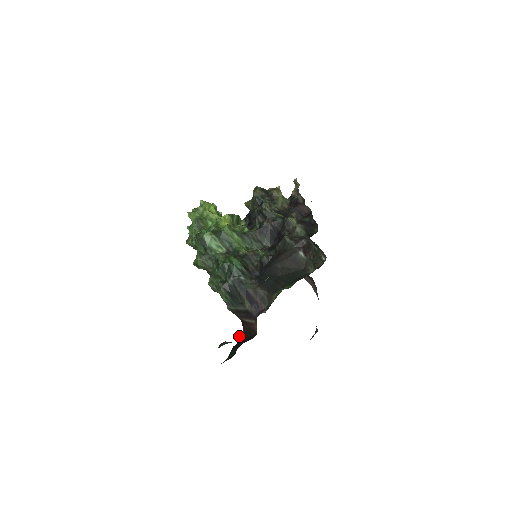
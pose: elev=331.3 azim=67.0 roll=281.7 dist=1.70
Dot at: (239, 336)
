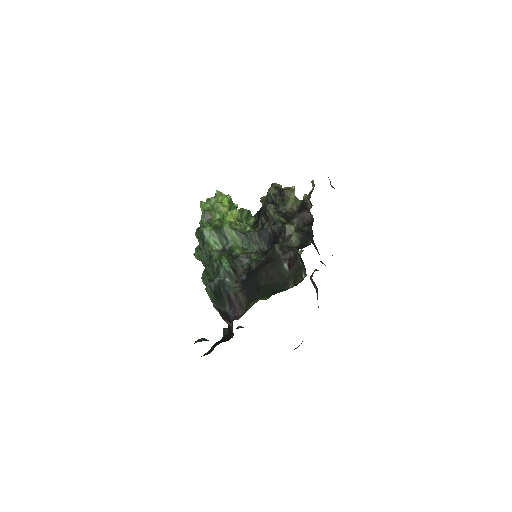
Dot at: (224, 333)
